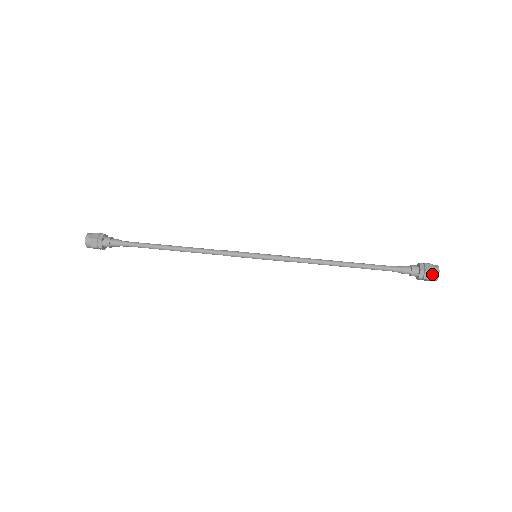
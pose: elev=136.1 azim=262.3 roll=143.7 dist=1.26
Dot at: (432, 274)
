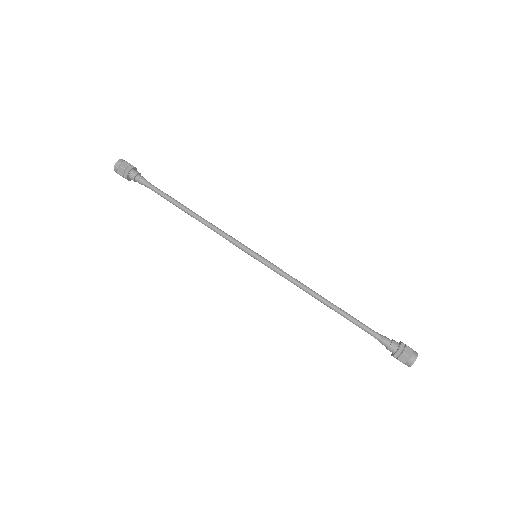
Dot at: (407, 359)
